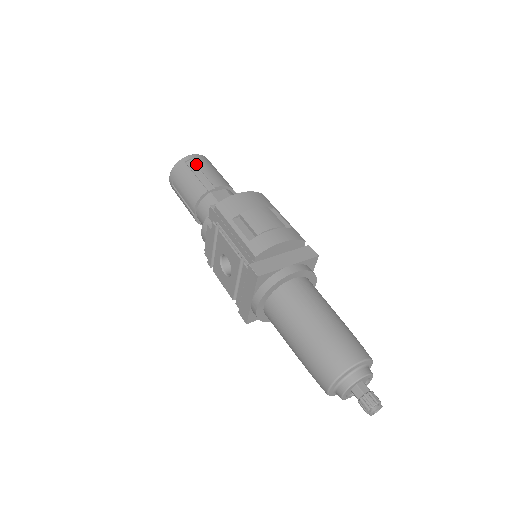
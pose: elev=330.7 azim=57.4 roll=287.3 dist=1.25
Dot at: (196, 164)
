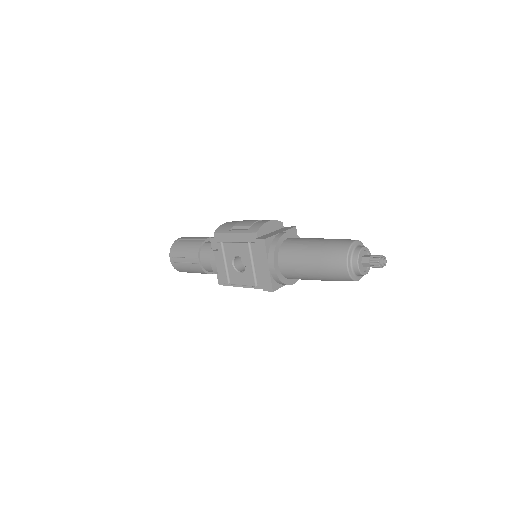
Dot at: (186, 238)
